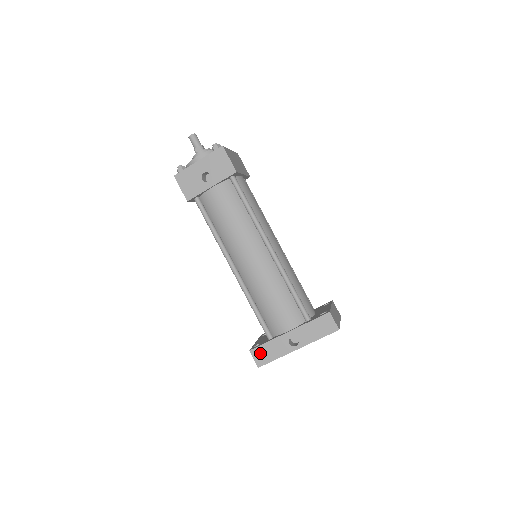
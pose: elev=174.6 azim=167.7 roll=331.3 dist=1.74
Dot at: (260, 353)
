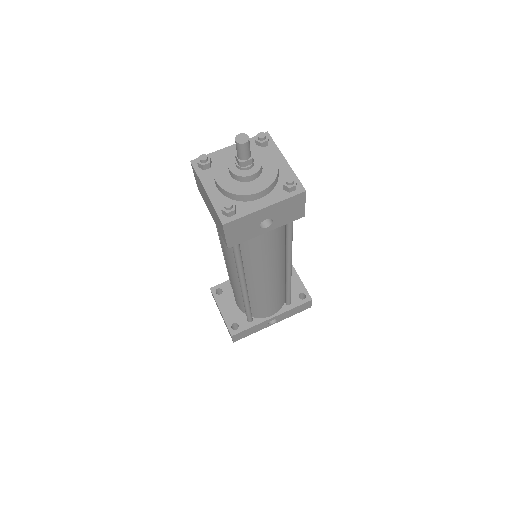
Dot at: (240, 335)
